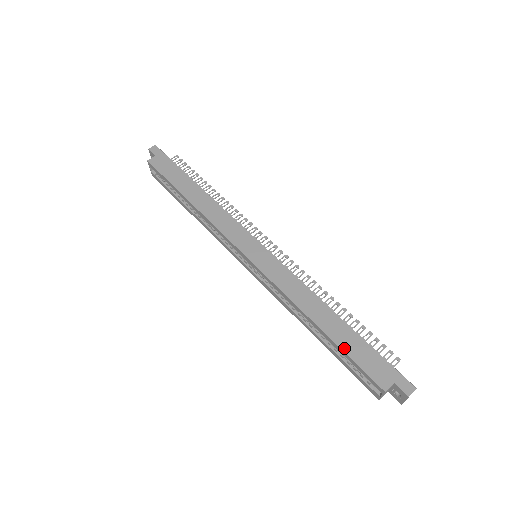
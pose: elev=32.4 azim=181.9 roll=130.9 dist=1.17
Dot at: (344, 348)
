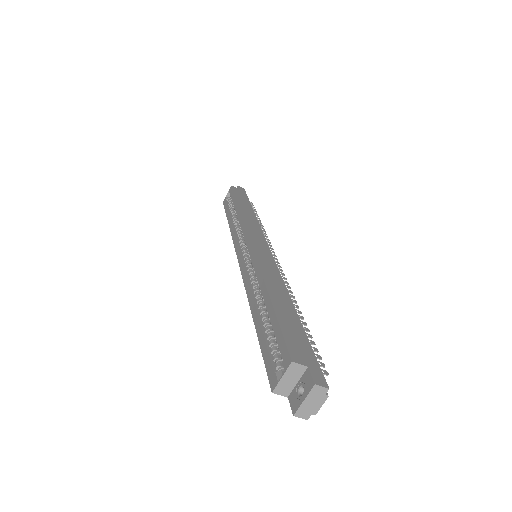
Dot at: (280, 317)
